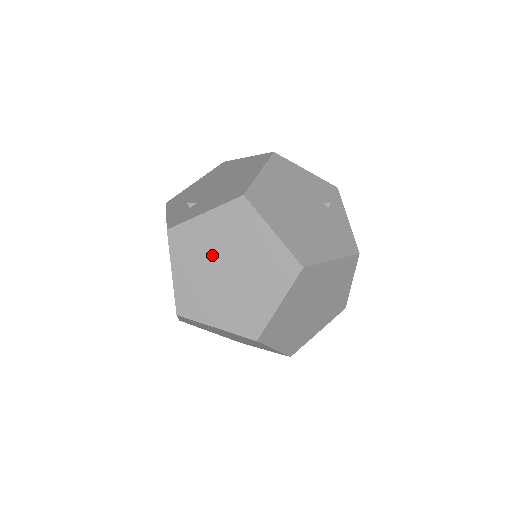
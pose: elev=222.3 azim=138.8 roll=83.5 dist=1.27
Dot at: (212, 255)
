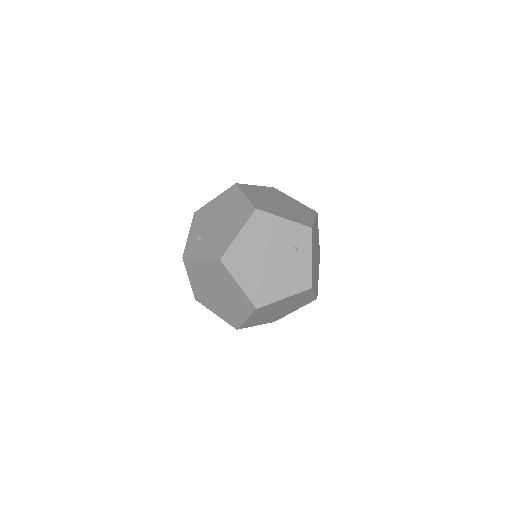
Dot at: (208, 281)
